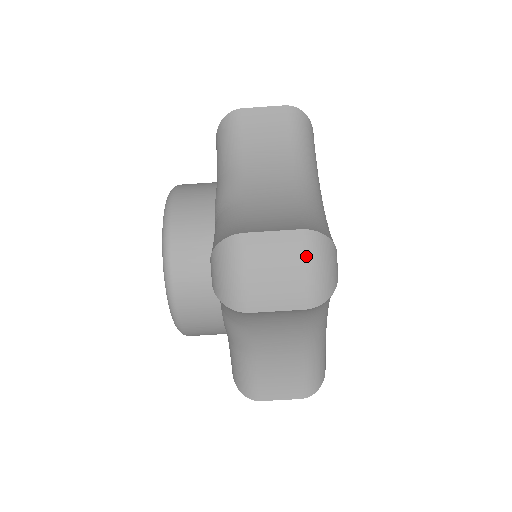
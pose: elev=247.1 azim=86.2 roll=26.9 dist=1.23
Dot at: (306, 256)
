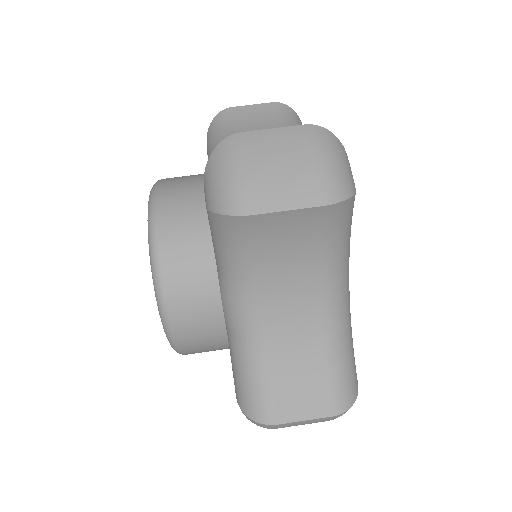
Dot at: (315, 147)
